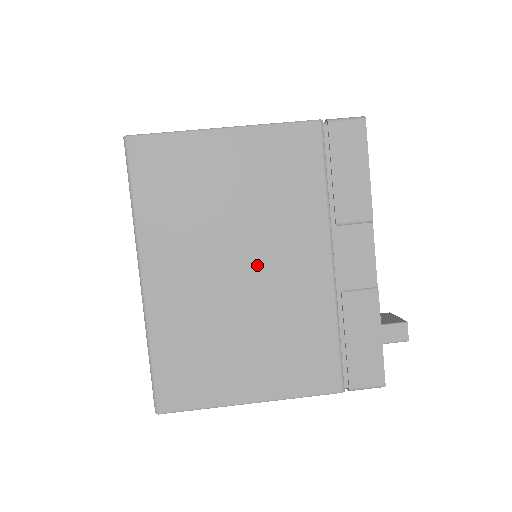
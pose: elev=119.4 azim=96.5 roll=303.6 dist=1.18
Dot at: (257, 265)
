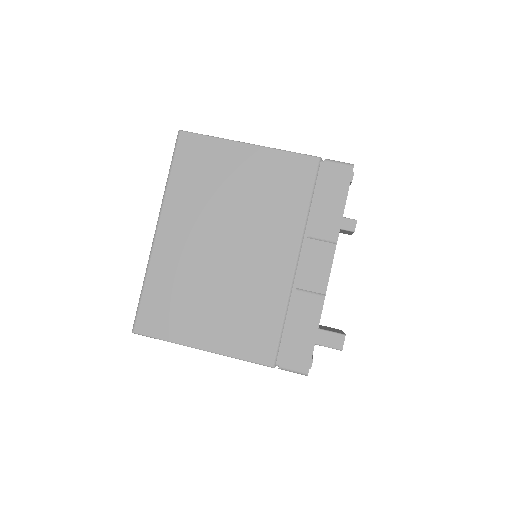
Dot at: (240, 248)
